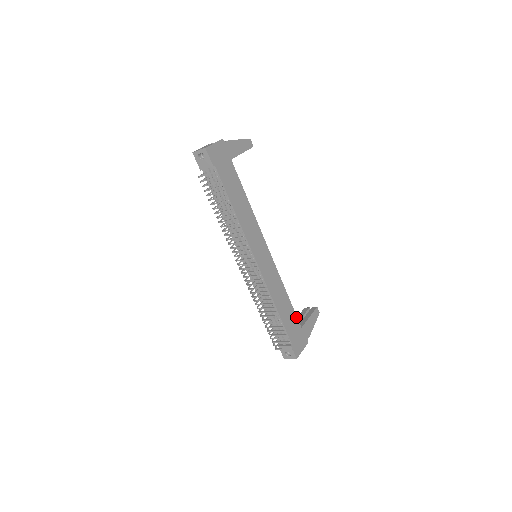
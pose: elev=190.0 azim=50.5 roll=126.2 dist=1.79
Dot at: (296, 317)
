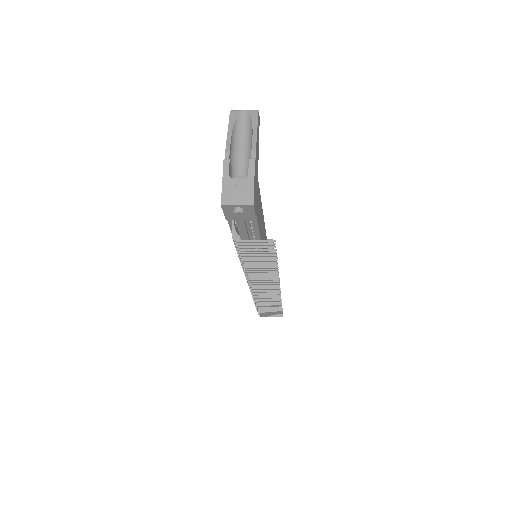
Dot at: occluded
